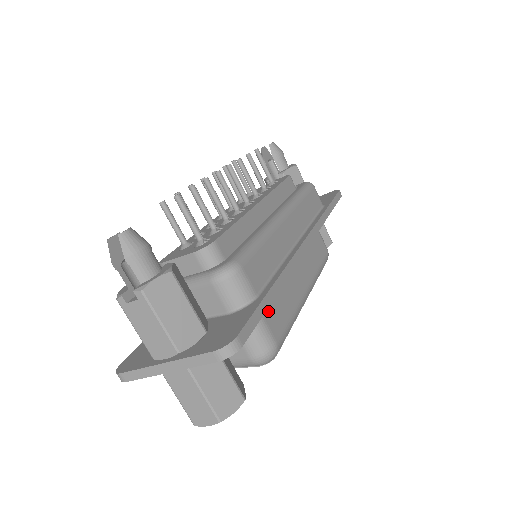
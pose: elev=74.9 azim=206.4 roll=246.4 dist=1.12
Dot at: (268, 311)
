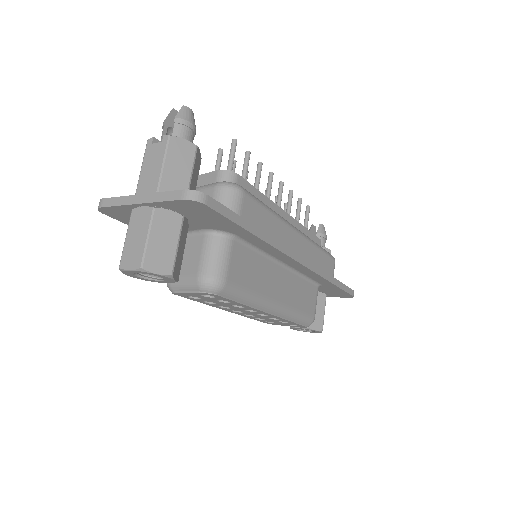
Dot at: (238, 257)
